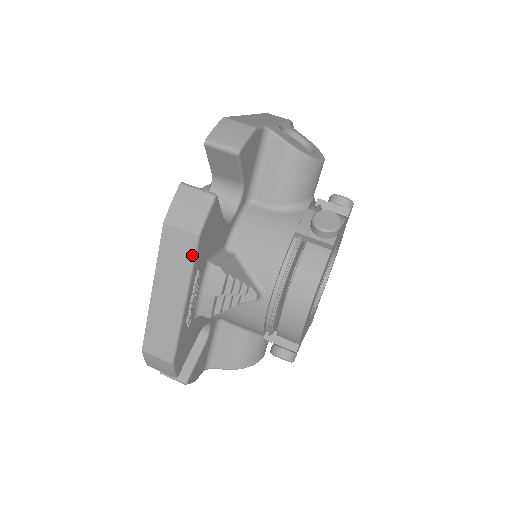
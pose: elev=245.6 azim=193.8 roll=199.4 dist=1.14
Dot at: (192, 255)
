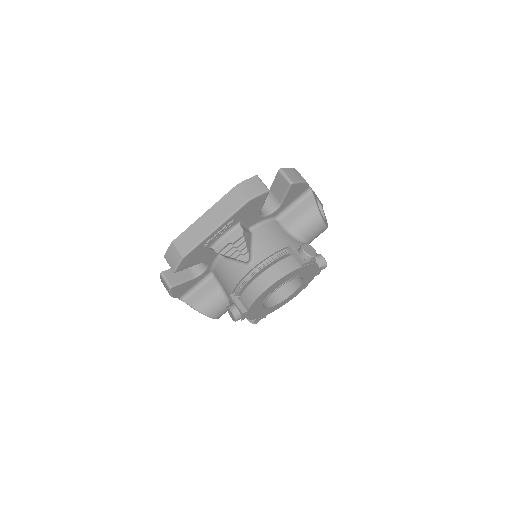
Dot at: (238, 207)
